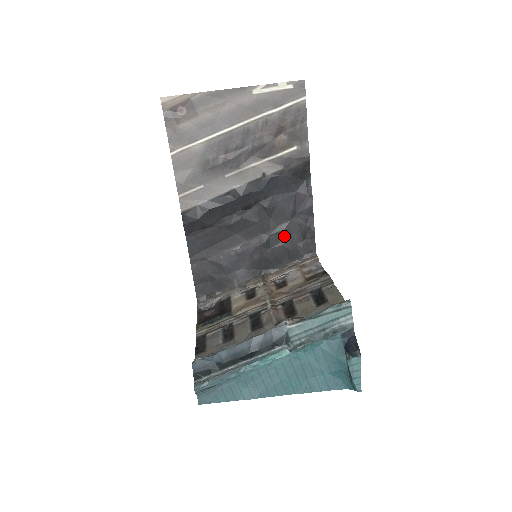
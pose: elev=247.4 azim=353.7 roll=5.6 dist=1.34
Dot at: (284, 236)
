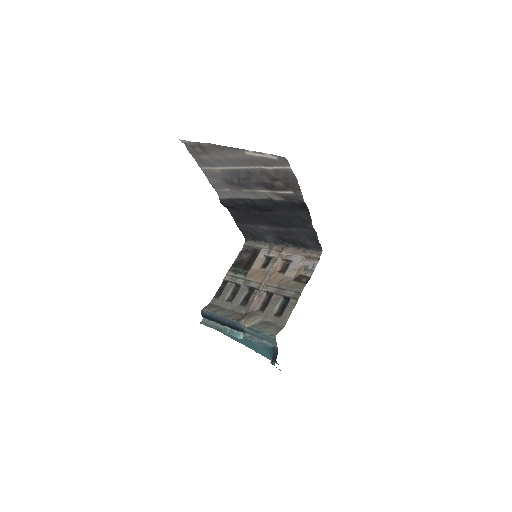
Dot at: (295, 234)
